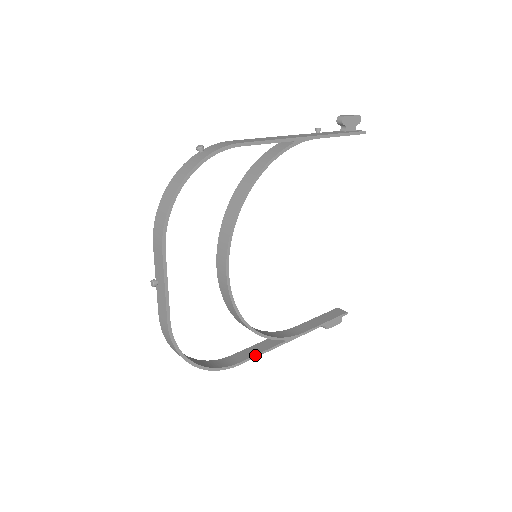
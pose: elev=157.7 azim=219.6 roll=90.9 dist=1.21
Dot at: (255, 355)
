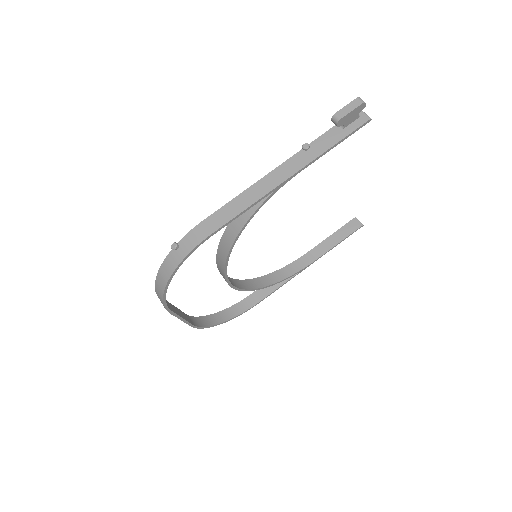
Dot at: (271, 293)
